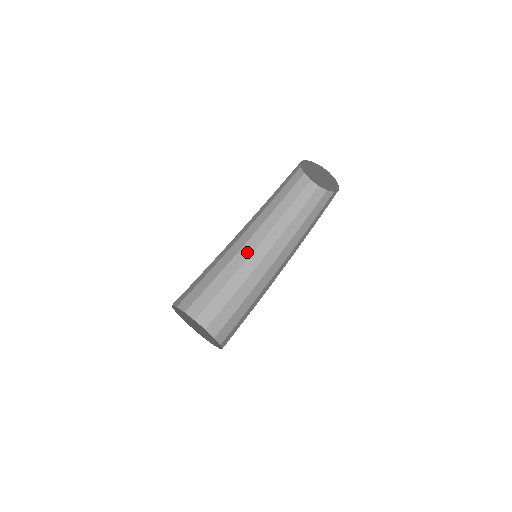
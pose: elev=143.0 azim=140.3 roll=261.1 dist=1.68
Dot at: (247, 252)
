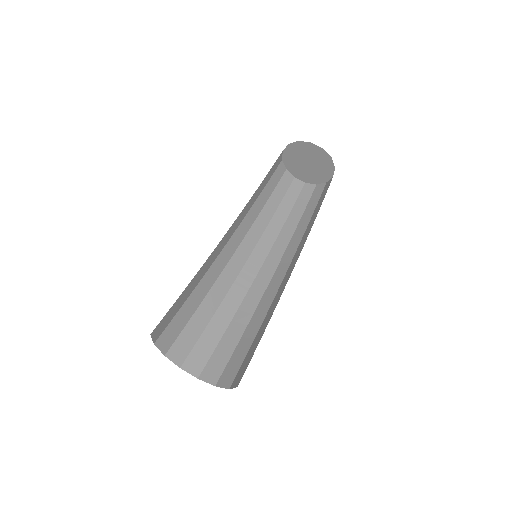
Dot at: occluded
